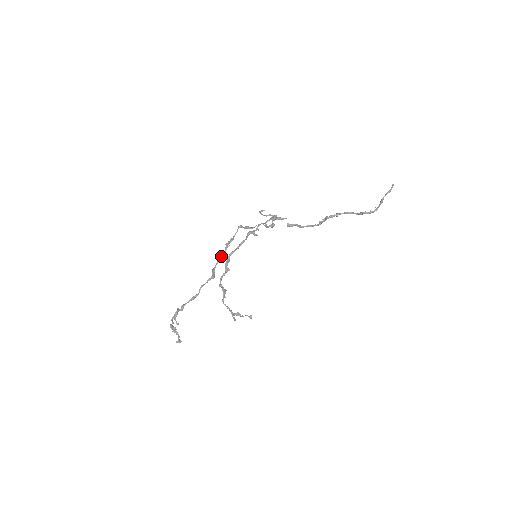
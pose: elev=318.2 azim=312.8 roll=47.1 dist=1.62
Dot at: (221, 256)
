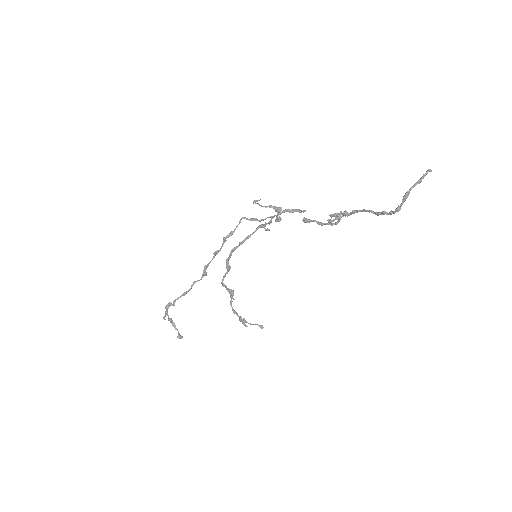
Dot at: occluded
